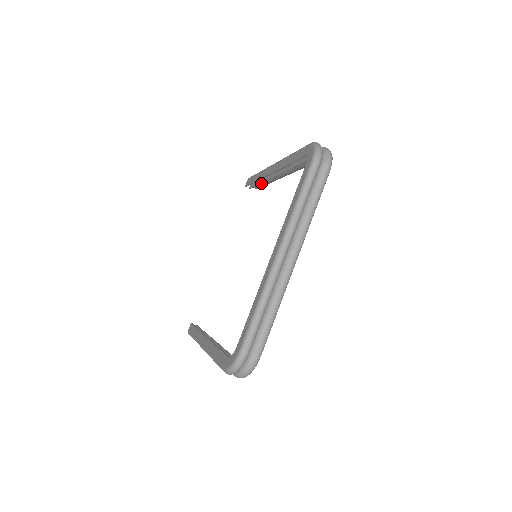
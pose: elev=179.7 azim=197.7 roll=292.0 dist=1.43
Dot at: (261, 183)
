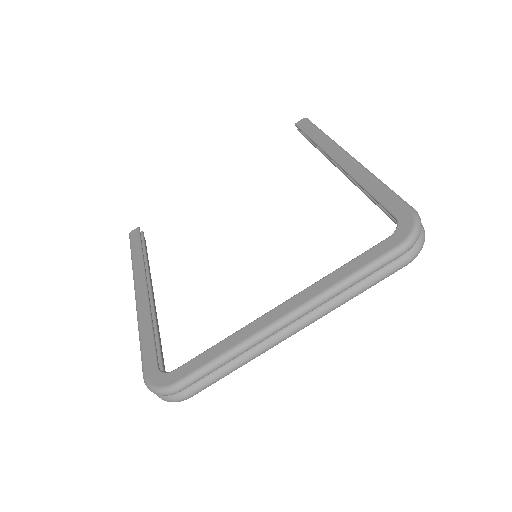
Dot at: (315, 147)
